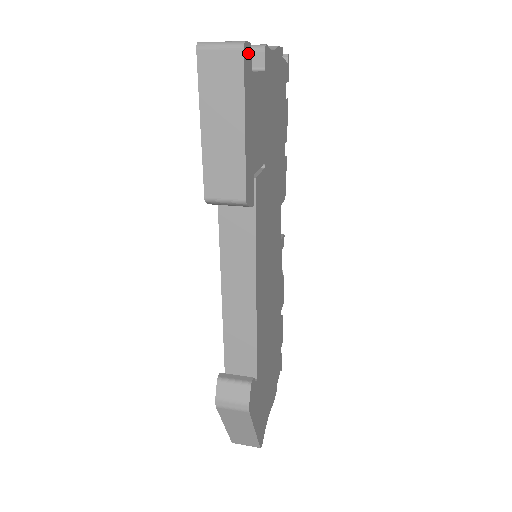
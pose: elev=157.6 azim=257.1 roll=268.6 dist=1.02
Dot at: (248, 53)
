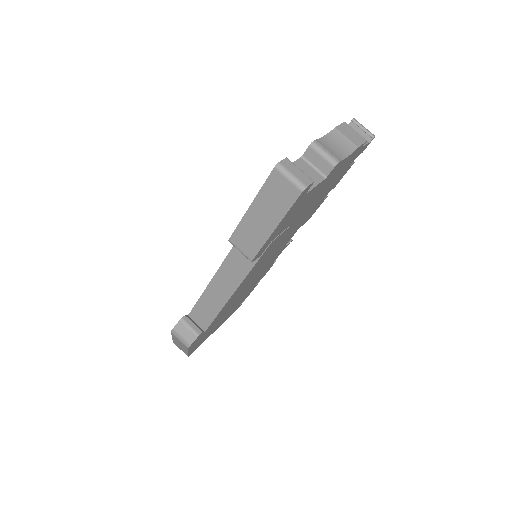
Dot at: (307, 189)
